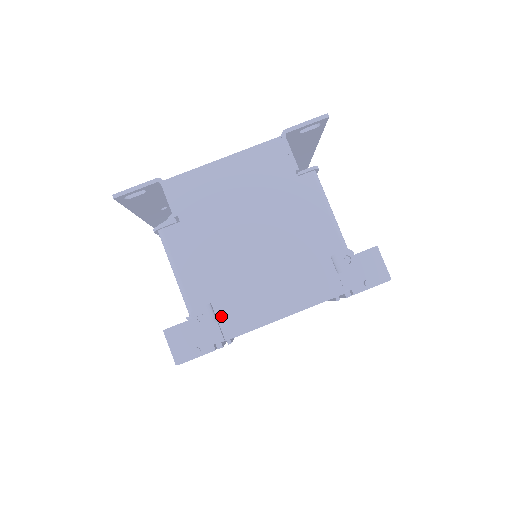
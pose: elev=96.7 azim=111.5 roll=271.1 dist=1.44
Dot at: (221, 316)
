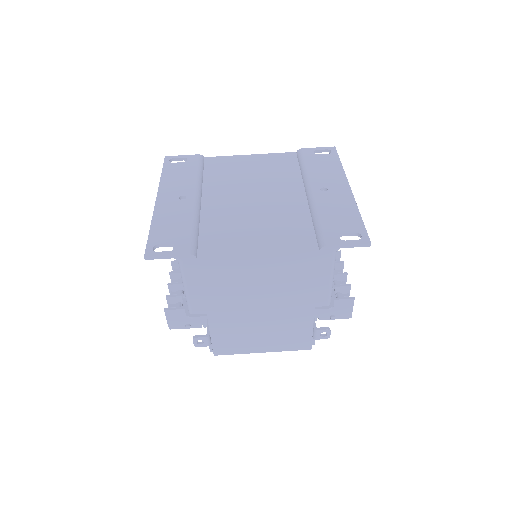
Dot at: (216, 344)
